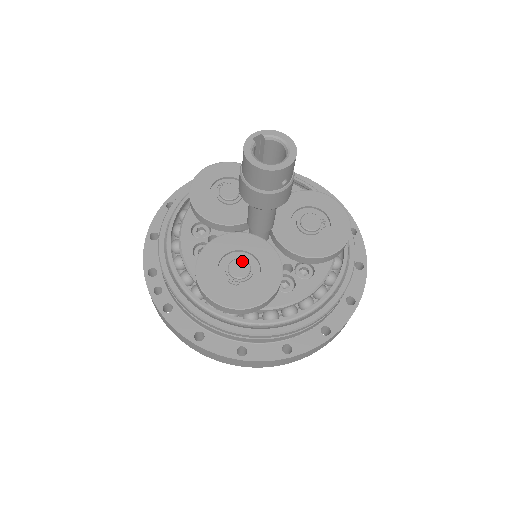
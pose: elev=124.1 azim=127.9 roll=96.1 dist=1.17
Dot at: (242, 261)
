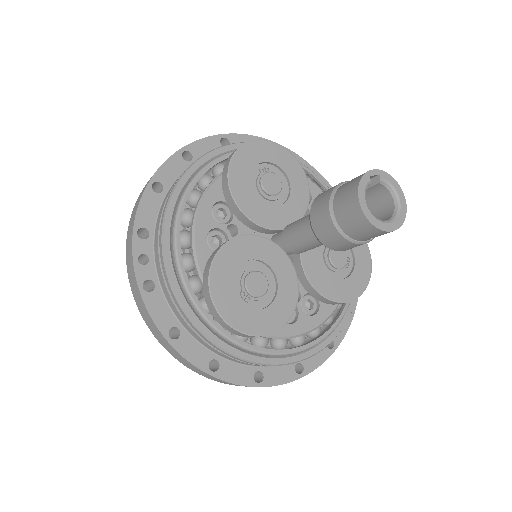
Dot at: (262, 277)
